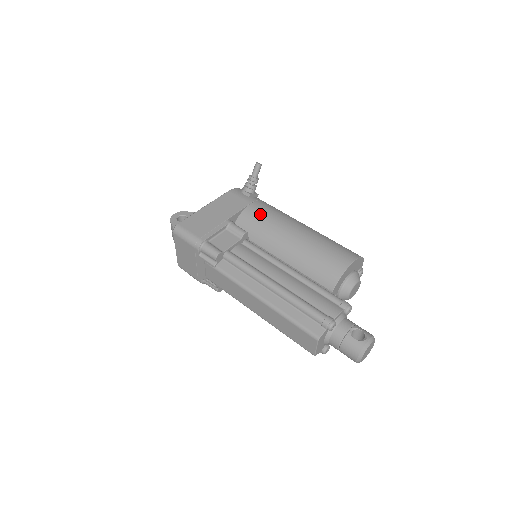
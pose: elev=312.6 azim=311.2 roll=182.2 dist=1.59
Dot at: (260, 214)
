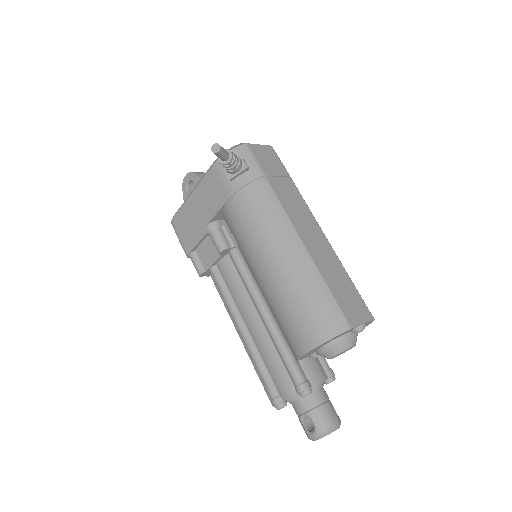
Dot at: (236, 223)
